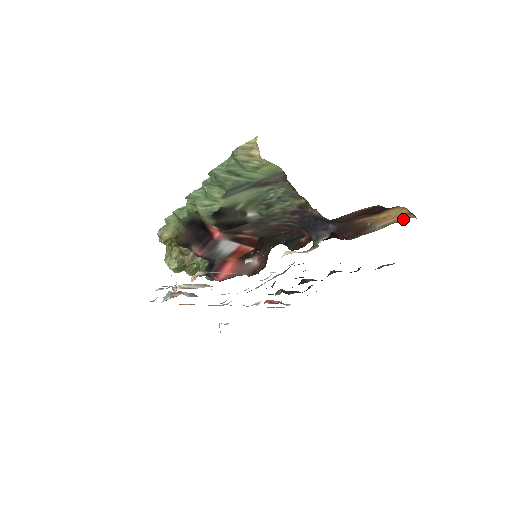
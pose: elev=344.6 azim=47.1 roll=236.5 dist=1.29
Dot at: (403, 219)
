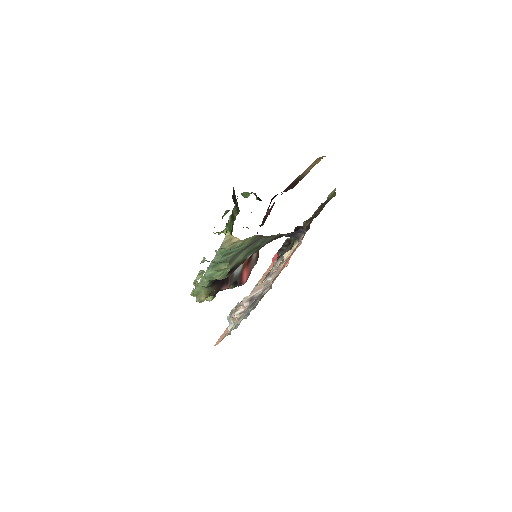
Dot at: (319, 161)
